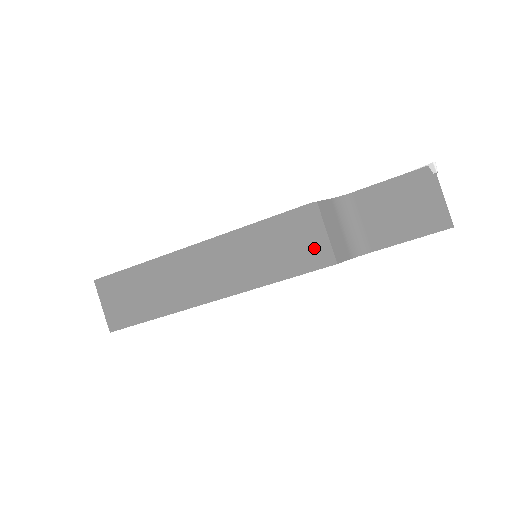
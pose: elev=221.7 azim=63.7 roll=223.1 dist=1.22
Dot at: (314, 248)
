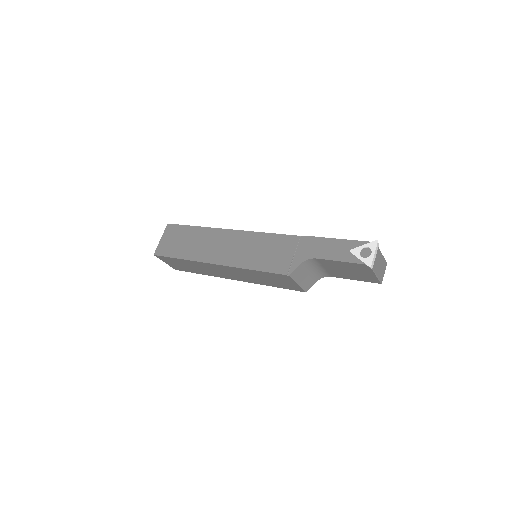
Dot at: (291, 286)
